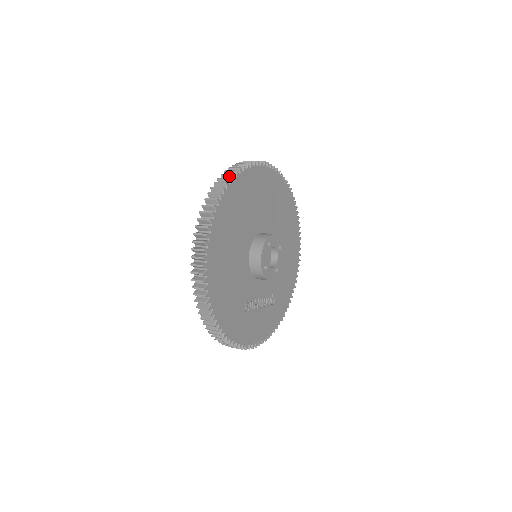
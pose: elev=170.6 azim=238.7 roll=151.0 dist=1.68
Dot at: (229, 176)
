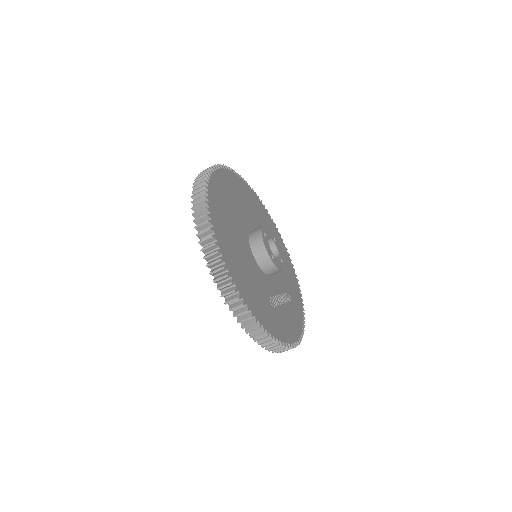
Dot at: occluded
